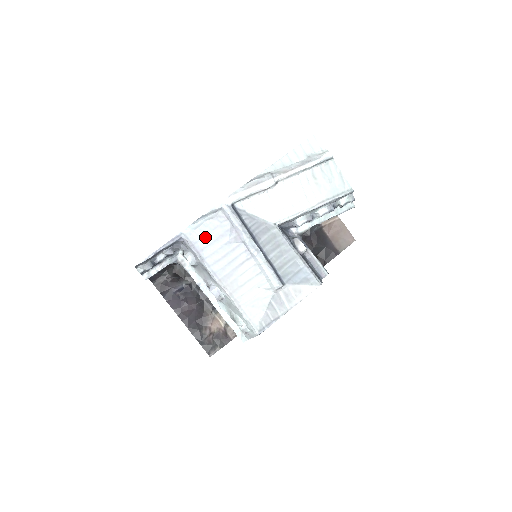
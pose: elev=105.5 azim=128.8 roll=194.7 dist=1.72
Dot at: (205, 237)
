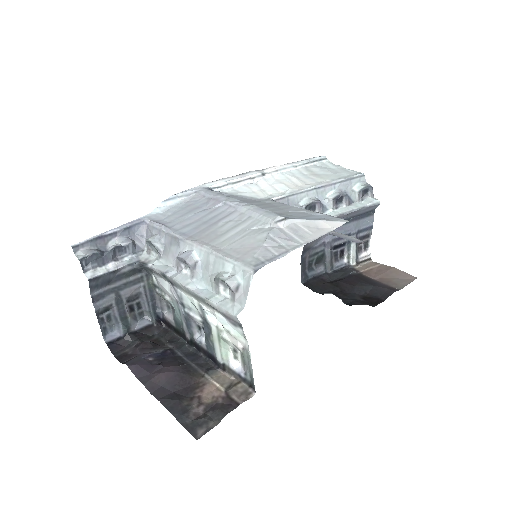
Dot at: (174, 214)
